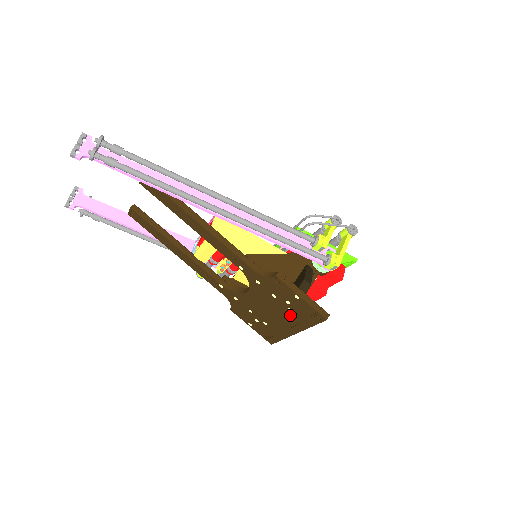
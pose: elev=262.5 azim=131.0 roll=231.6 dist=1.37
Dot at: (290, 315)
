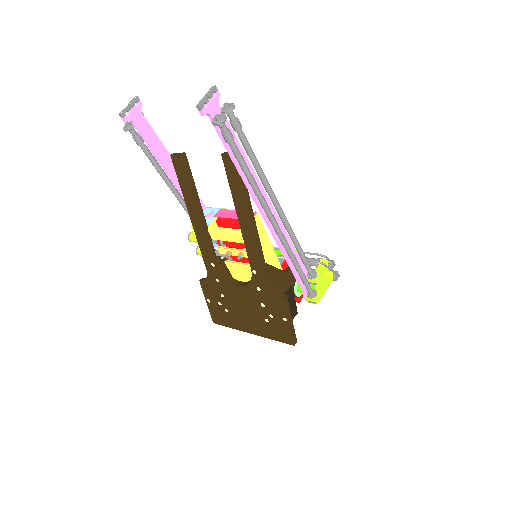
Dot at: (262, 323)
